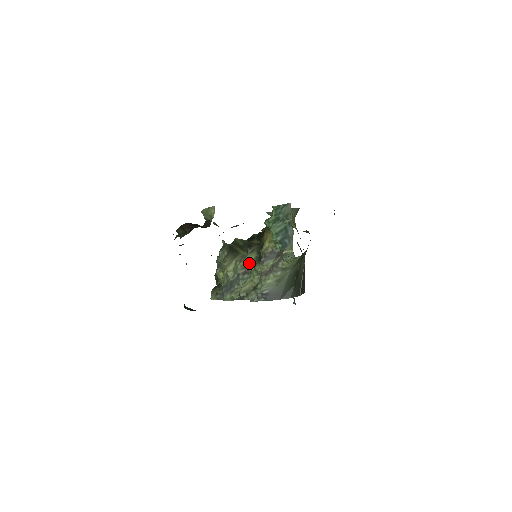
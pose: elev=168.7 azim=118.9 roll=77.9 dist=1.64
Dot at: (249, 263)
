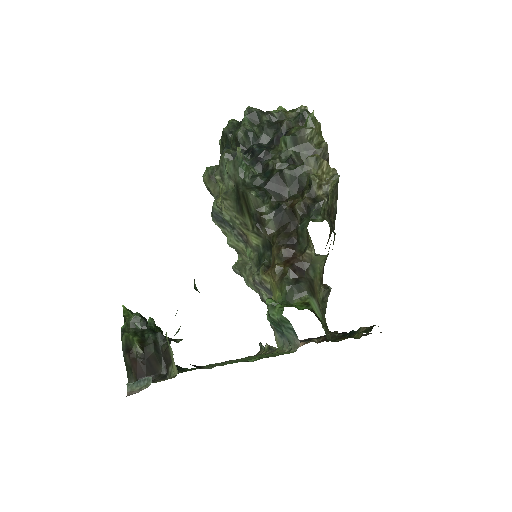
Dot at: (249, 240)
